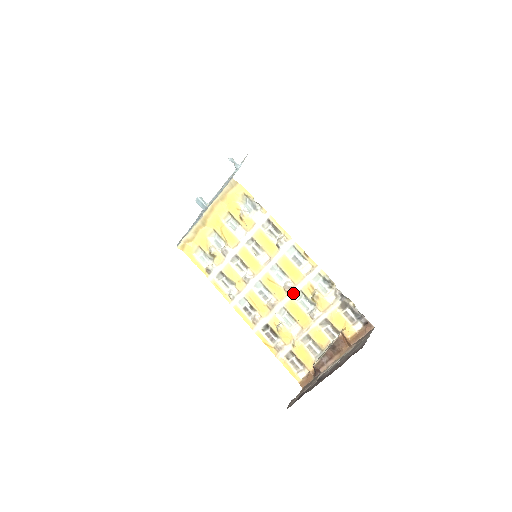
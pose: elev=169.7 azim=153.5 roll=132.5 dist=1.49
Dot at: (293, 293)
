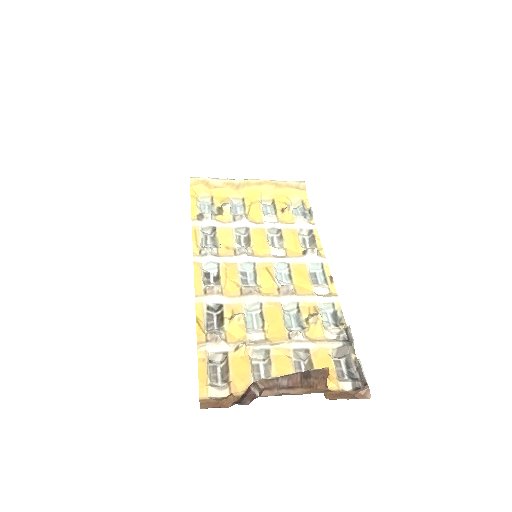
Dot at: (286, 299)
